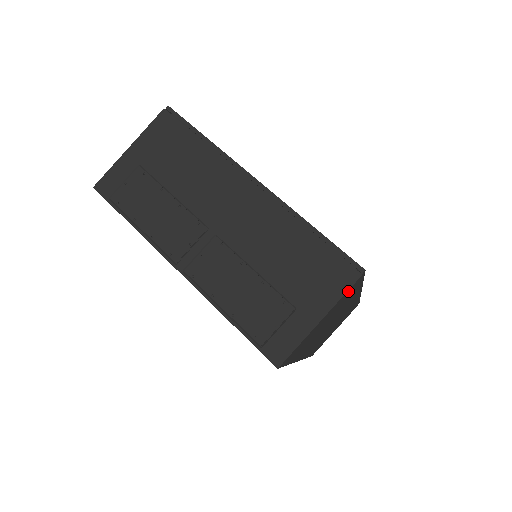
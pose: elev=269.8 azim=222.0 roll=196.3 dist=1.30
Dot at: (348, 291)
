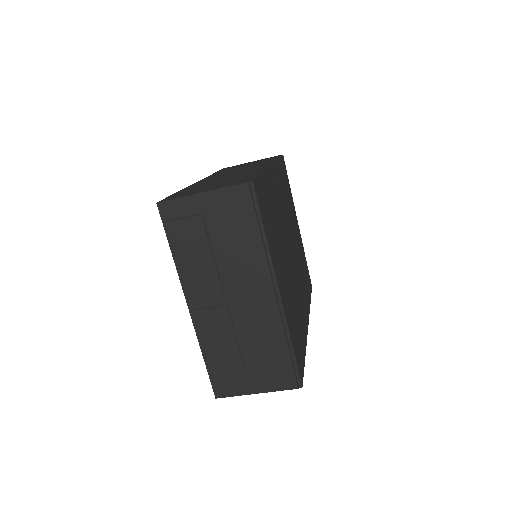
Dot at: occluded
